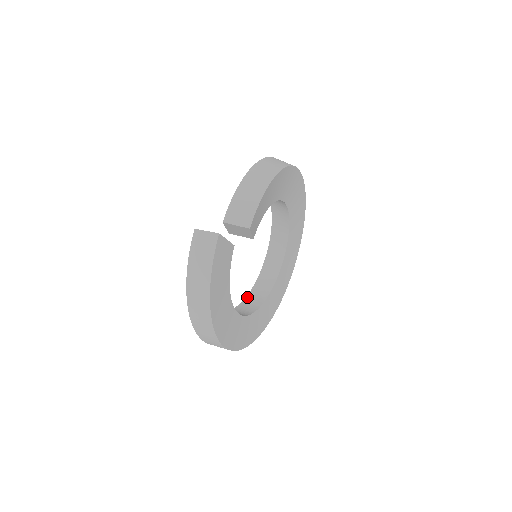
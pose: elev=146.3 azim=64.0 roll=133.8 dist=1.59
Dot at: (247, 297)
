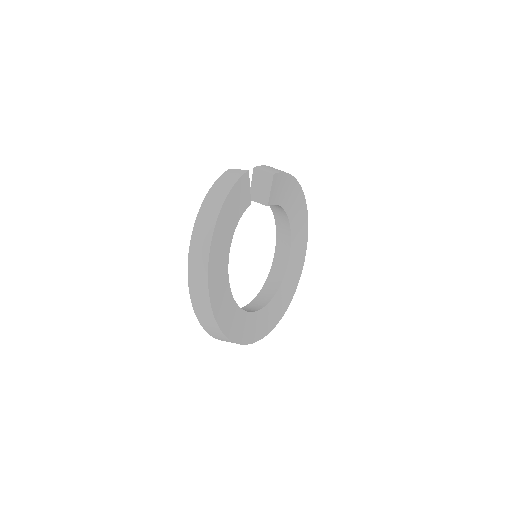
Dot at: occluded
